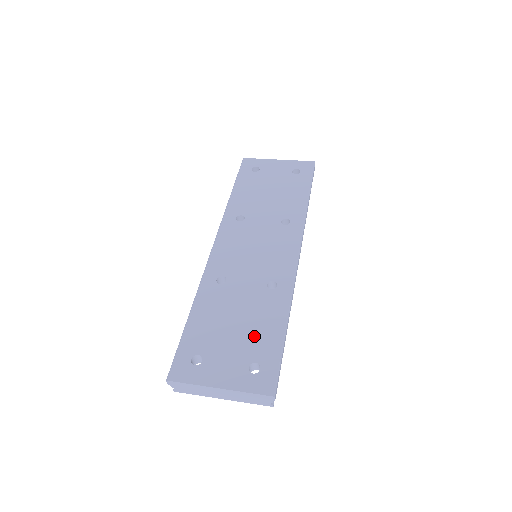
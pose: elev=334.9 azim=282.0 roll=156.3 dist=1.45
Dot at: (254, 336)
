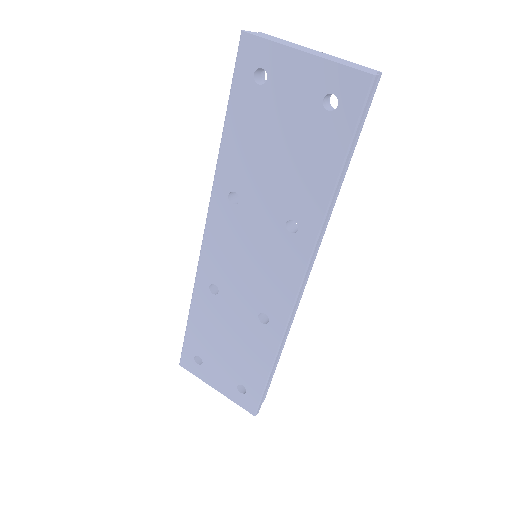
Dot at: (242, 363)
